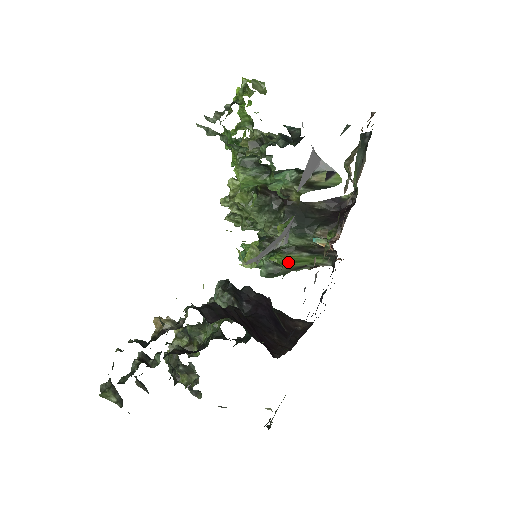
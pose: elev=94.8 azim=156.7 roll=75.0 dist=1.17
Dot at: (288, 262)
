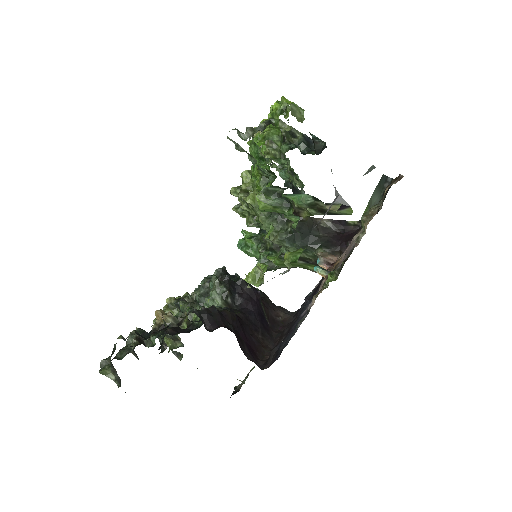
Dot at: (284, 264)
